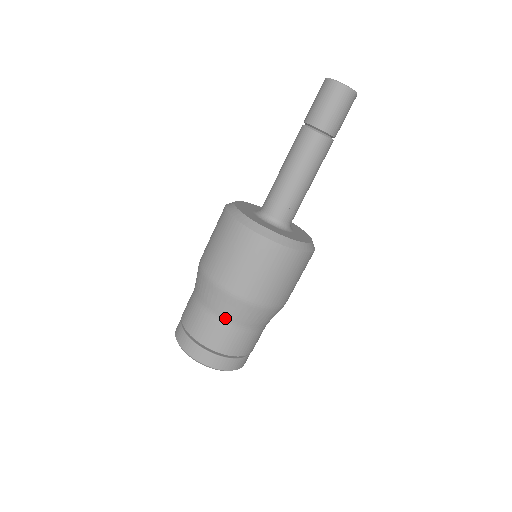
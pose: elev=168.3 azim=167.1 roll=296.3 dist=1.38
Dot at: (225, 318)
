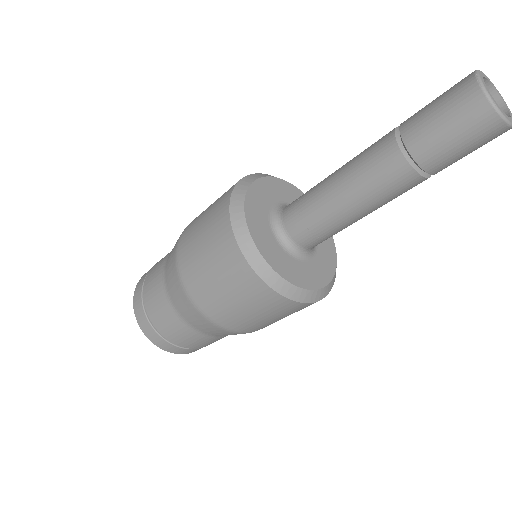
Dot at: (170, 297)
